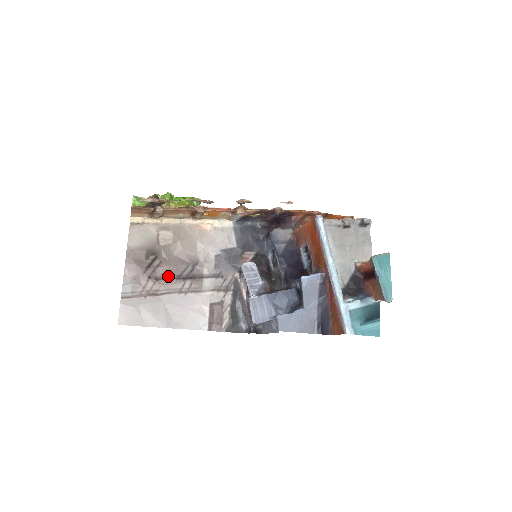
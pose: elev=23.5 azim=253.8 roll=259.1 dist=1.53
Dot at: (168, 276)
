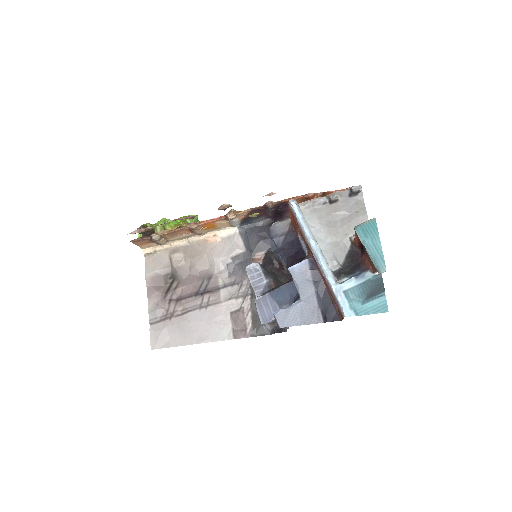
Dot at: (187, 295)
